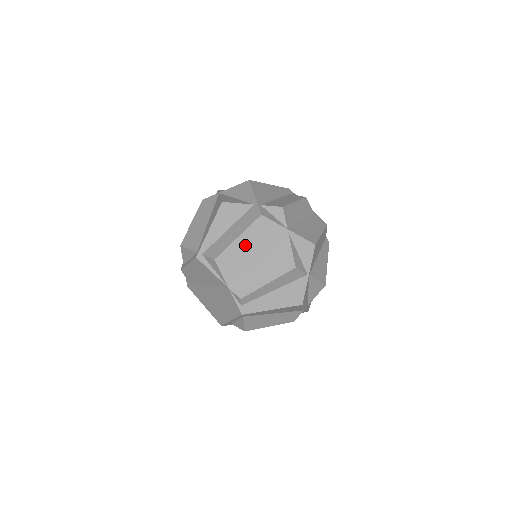
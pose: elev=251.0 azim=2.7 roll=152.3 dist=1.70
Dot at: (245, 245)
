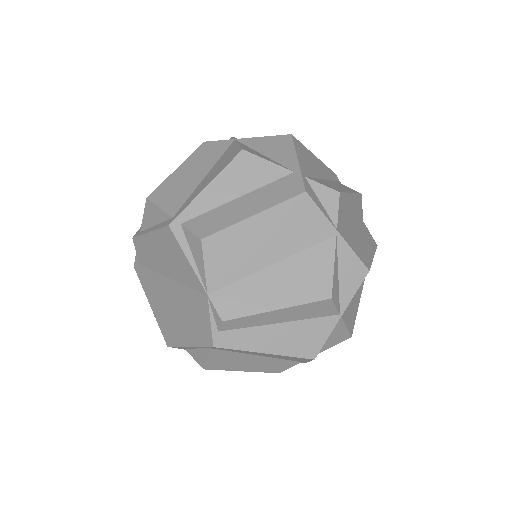
Dot at: (261, 233)
